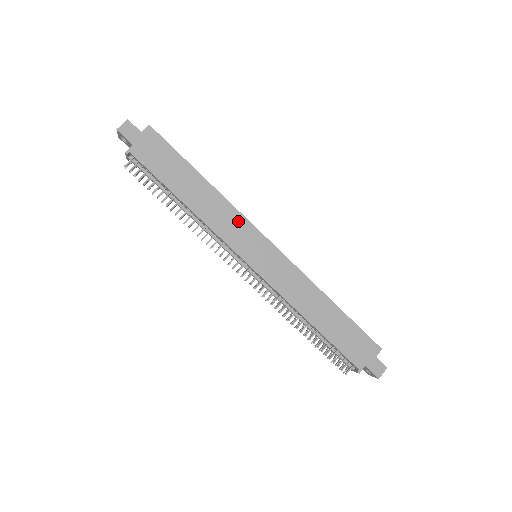
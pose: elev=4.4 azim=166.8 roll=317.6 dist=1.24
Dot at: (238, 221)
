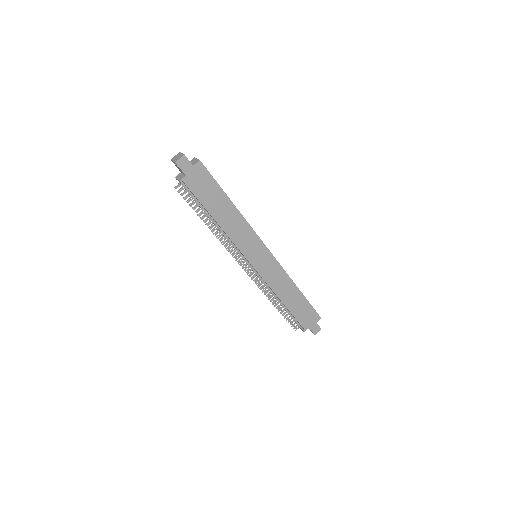
Dot at: (250, 235)
